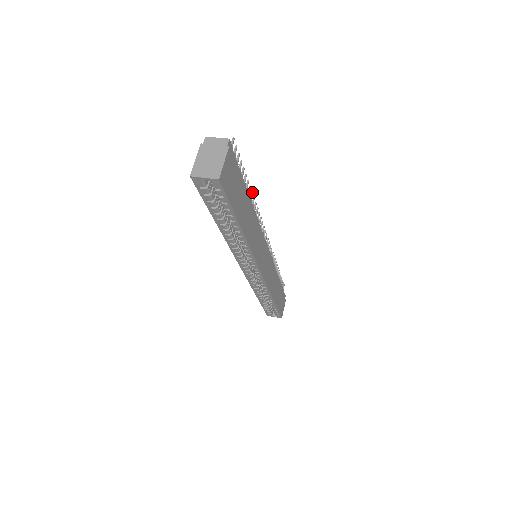
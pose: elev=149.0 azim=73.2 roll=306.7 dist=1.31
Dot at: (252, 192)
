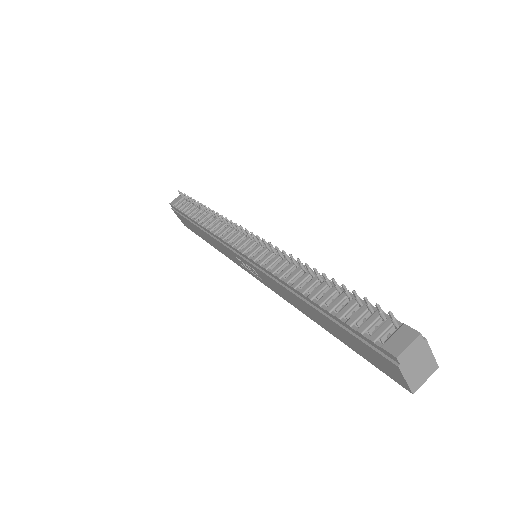
Dot at: (307, 265)
